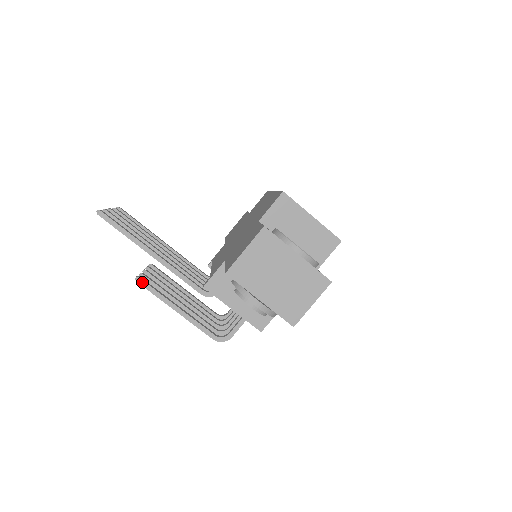
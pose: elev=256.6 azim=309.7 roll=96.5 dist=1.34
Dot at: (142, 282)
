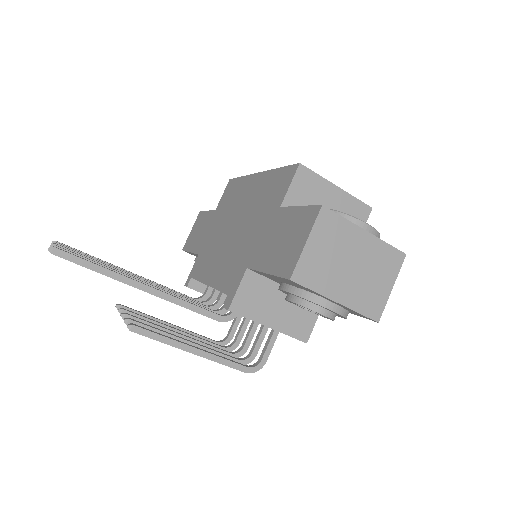
Dot at: (138, 329)
